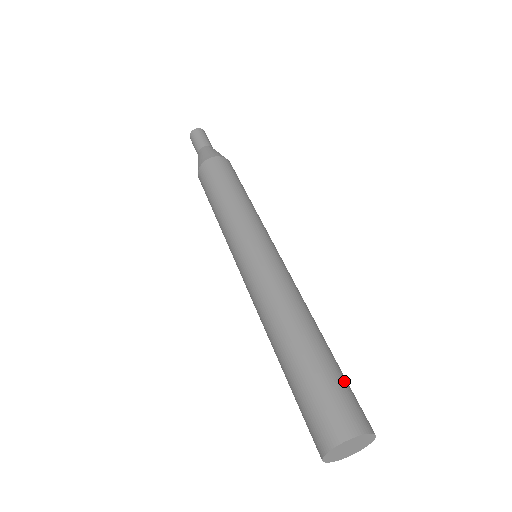
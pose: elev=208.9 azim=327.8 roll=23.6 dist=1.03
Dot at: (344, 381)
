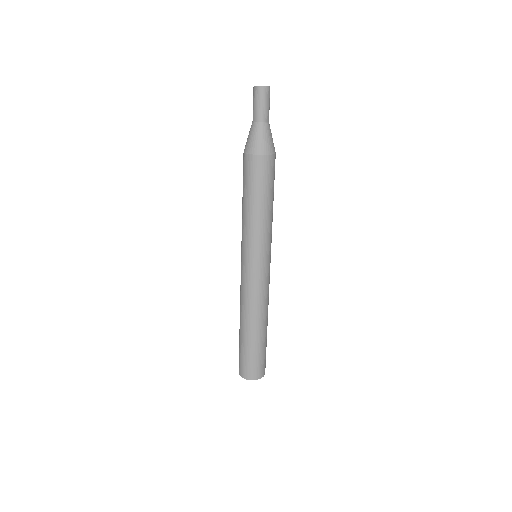
Dot at: occluded
